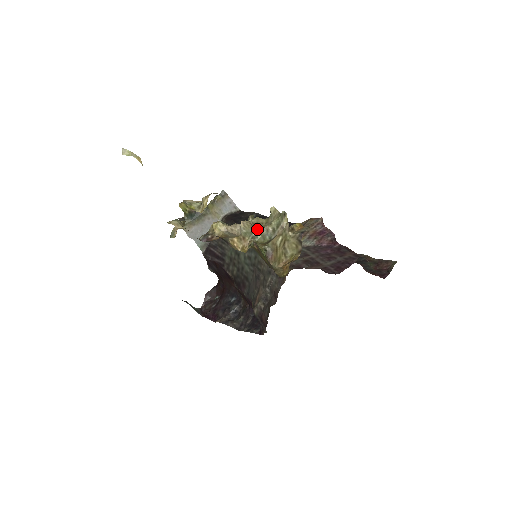
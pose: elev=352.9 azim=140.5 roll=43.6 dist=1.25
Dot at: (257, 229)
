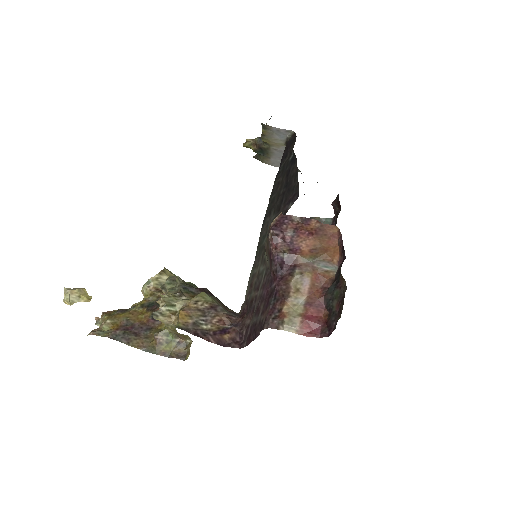
Dot at: occluded
